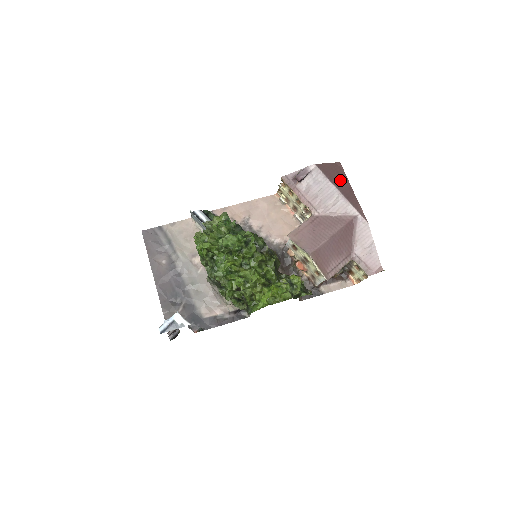
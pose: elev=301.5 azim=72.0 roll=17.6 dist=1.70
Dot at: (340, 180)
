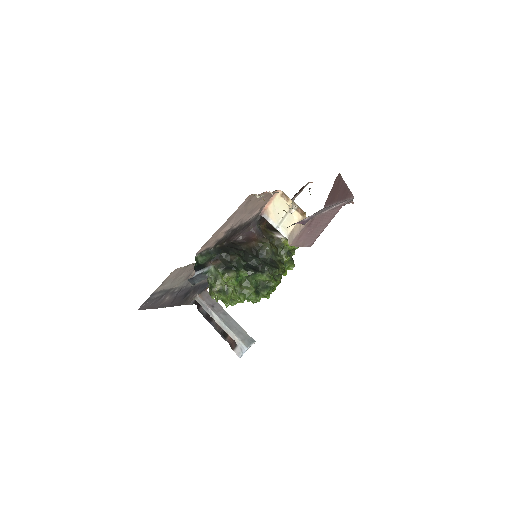
Dot at: (339, 191)
